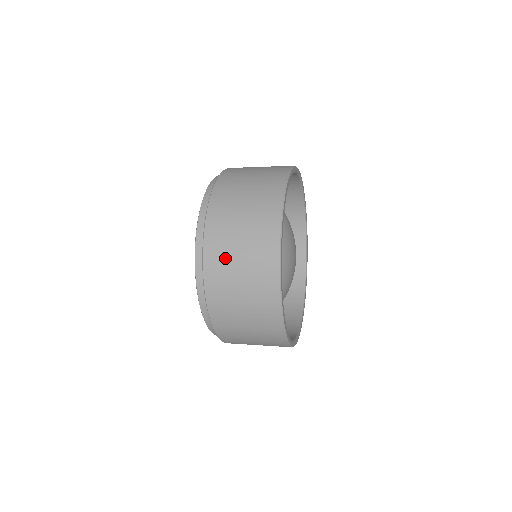
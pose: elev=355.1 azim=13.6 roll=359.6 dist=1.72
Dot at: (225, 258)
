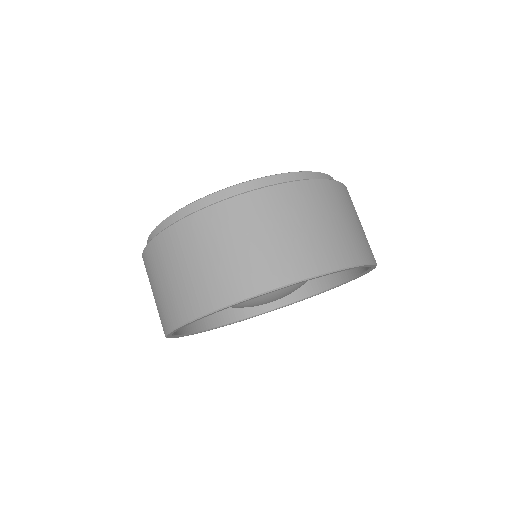
Dot at: (149, 279)
